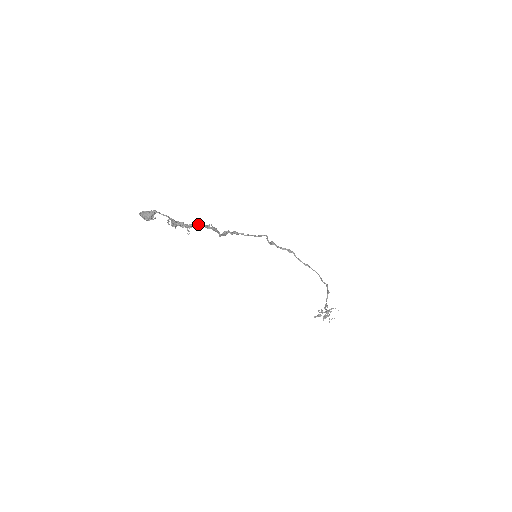
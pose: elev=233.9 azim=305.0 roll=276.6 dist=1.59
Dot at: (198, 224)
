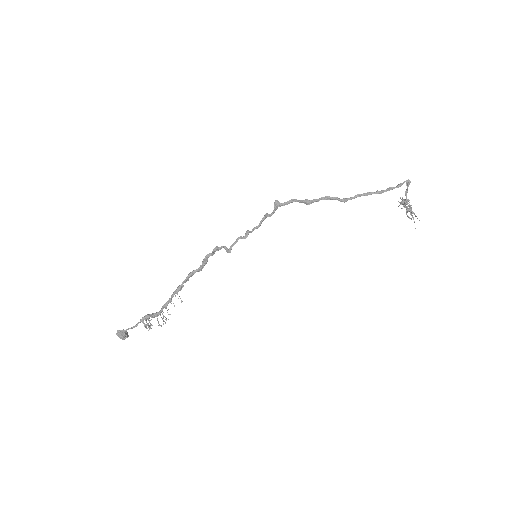
Dot at: (167, 304)
